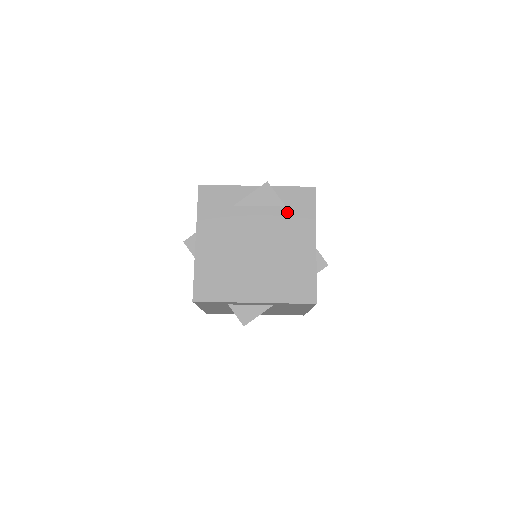
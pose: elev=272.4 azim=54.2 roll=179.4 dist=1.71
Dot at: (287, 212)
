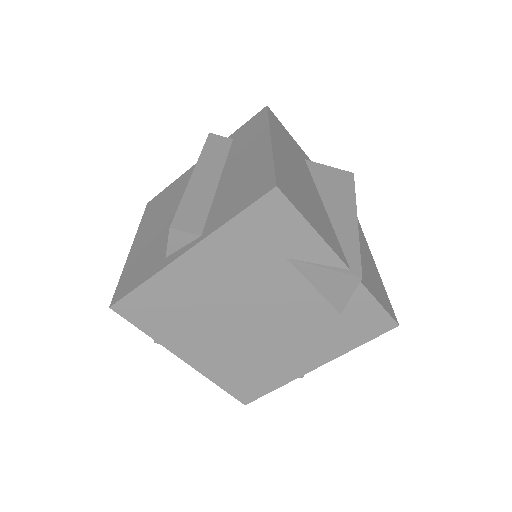
Dot at: (334, 320)
